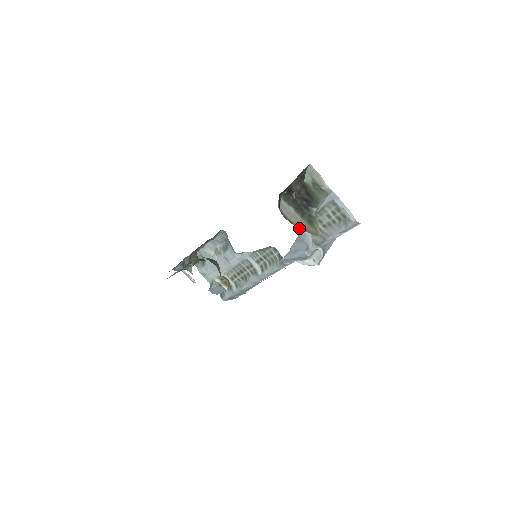
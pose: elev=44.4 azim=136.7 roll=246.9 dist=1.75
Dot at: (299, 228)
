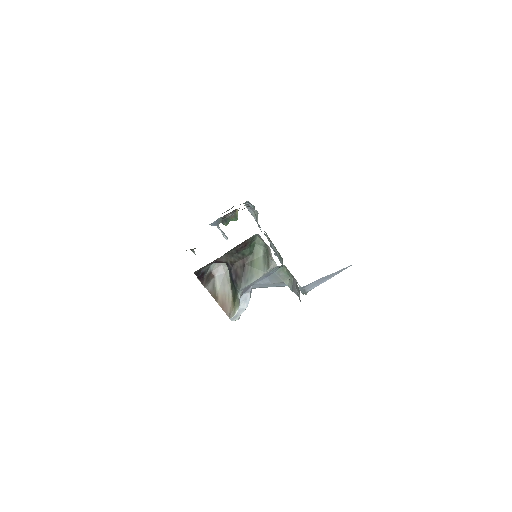
Dot at: (218, 302)
